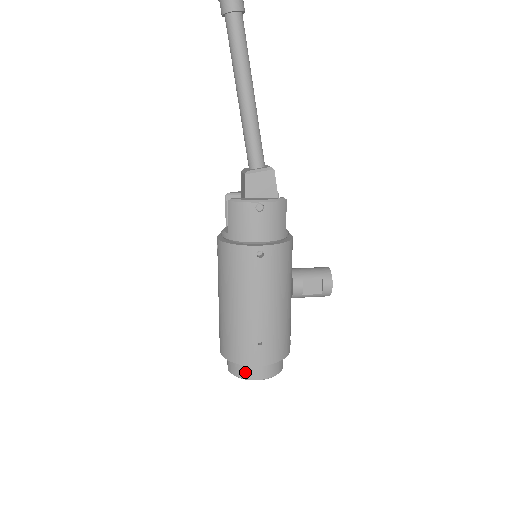
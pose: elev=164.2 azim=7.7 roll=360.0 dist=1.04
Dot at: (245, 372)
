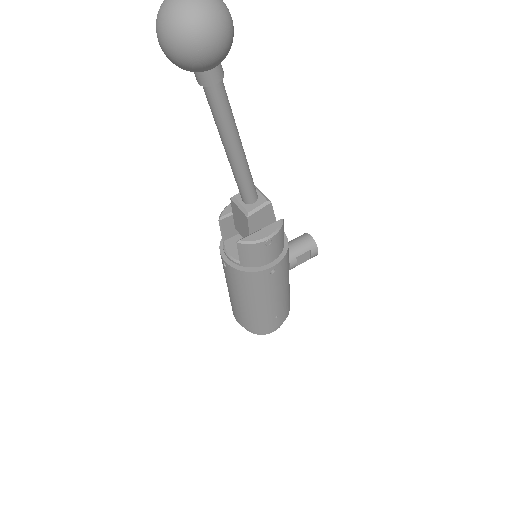
Dot at: (264, 332)
